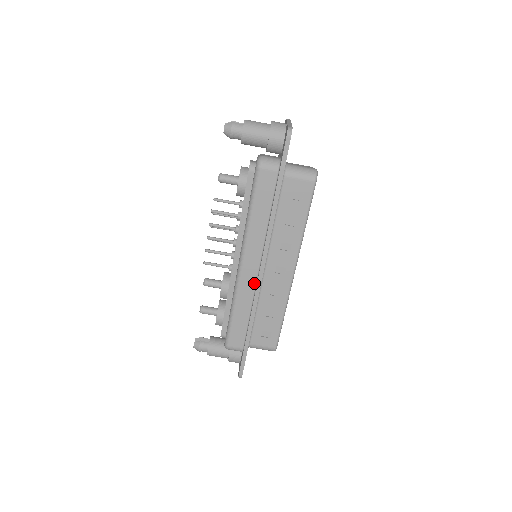
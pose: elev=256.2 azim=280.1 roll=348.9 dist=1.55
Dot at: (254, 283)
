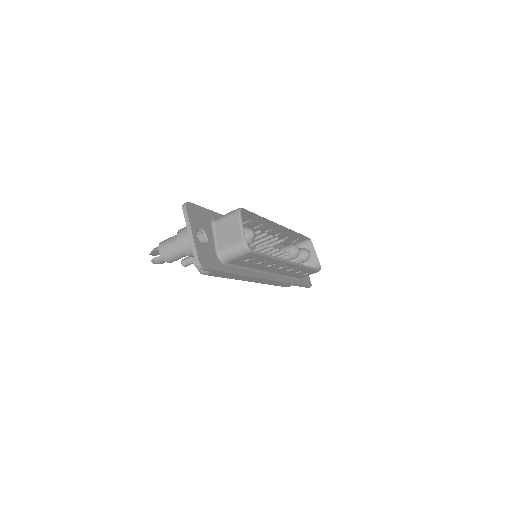
Dot at: occluded
